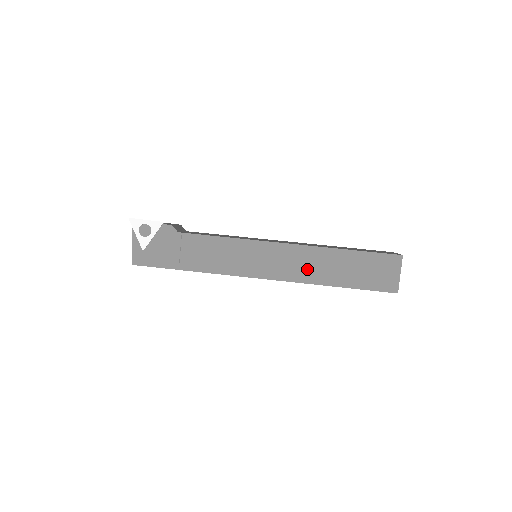
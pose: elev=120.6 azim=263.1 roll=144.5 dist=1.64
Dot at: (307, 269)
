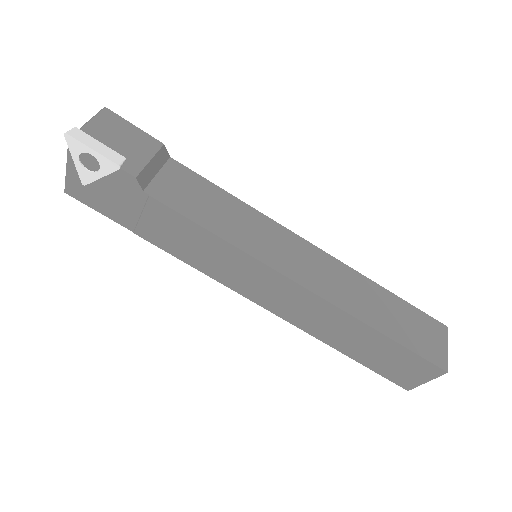
Dot at: (312, 320)
